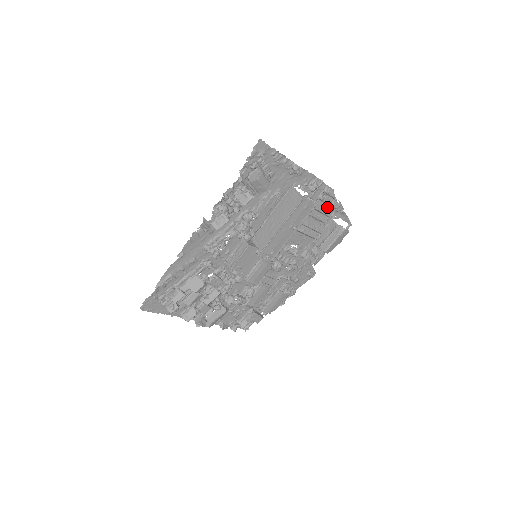
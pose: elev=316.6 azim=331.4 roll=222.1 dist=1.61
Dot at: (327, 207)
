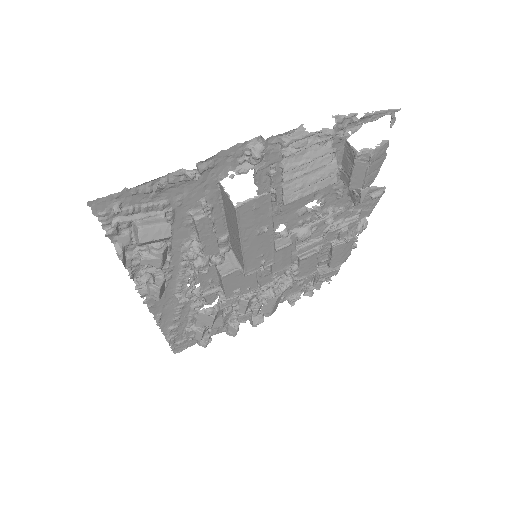
Dot at: (314, 146)
